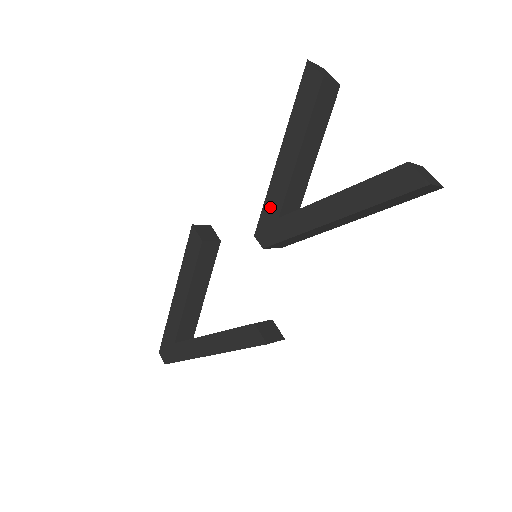
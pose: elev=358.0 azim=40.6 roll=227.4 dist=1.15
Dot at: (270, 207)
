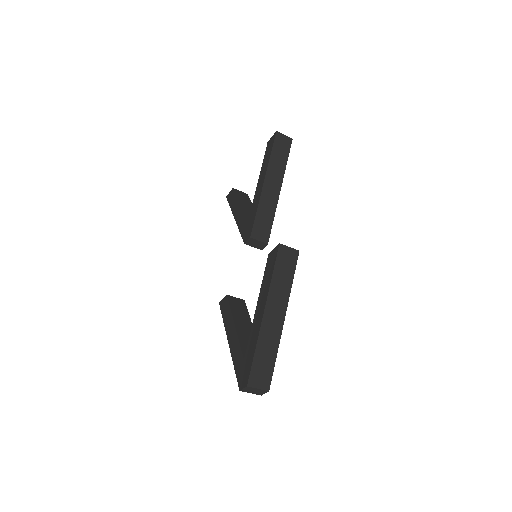
Dot at: (243, 228)
